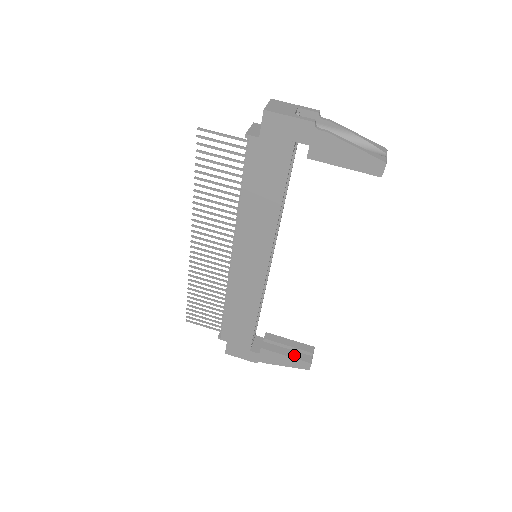
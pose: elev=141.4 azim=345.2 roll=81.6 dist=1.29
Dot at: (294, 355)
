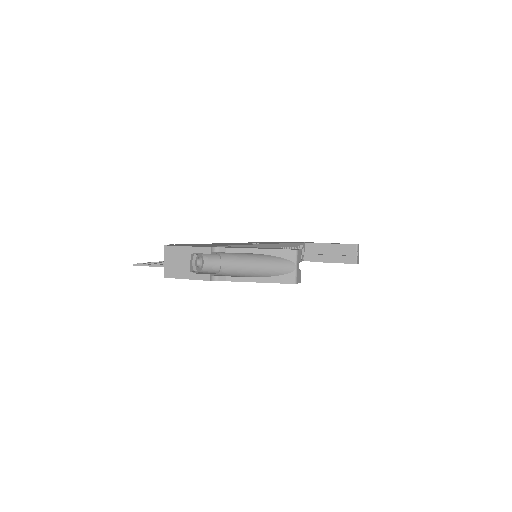
Dot at: (340, 260)
